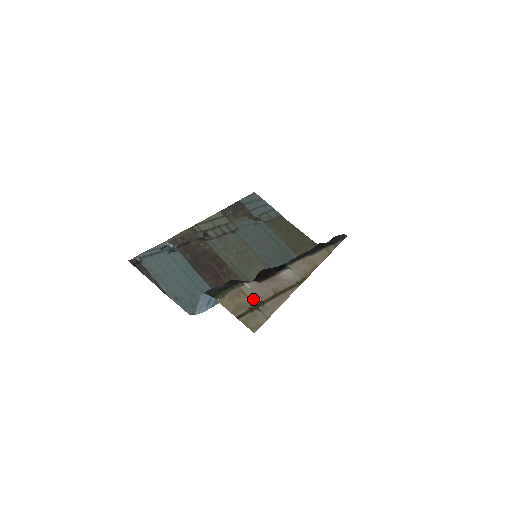
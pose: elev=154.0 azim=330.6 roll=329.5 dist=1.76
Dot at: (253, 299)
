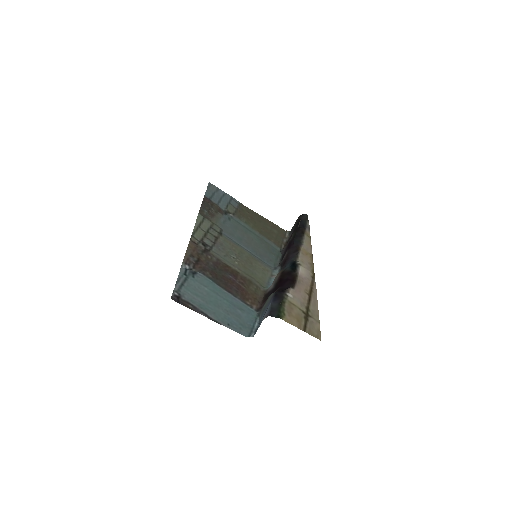
Dot at: (301, 307)
